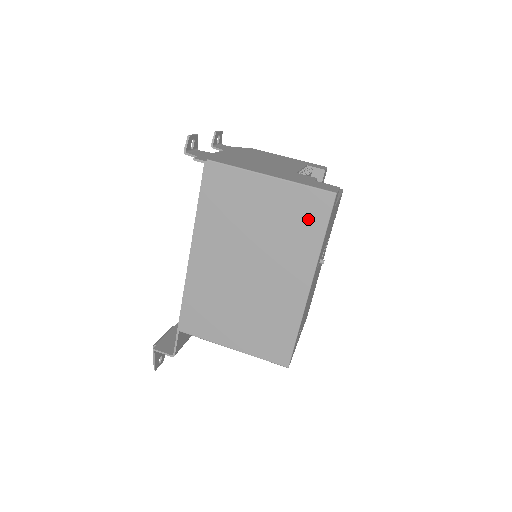
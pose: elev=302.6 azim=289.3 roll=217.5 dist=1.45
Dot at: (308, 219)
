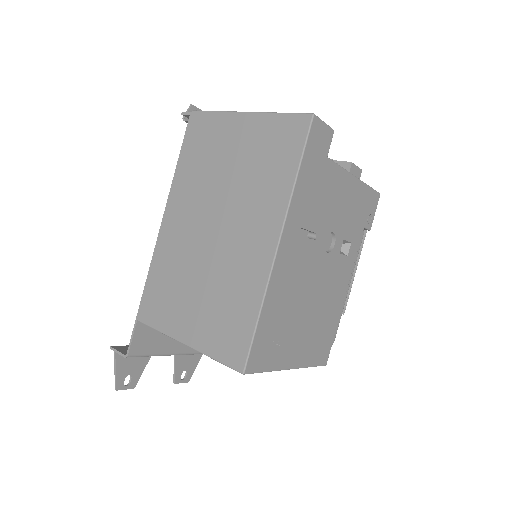
Dot at: (281, 153)
